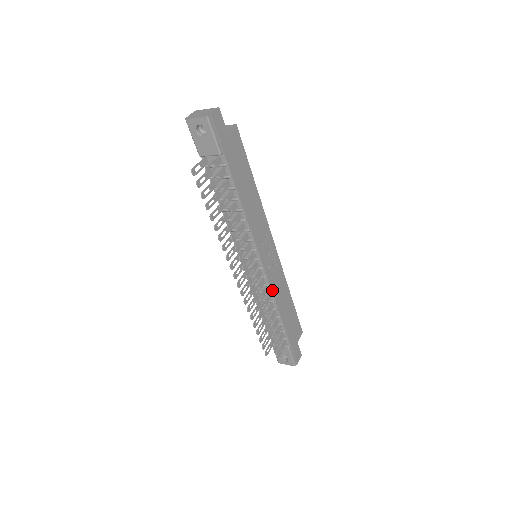
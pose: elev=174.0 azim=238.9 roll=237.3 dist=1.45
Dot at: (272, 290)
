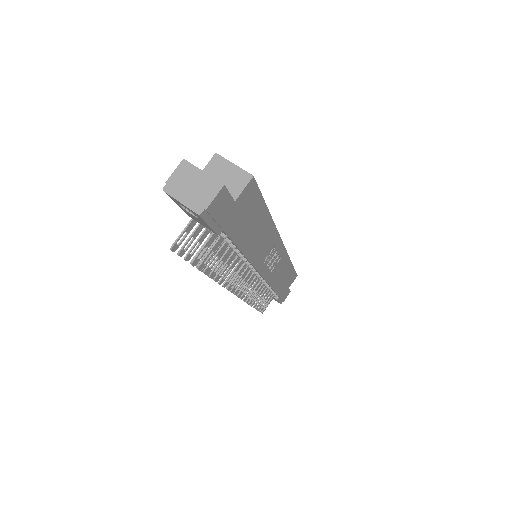
Dot at: (268, 282)
